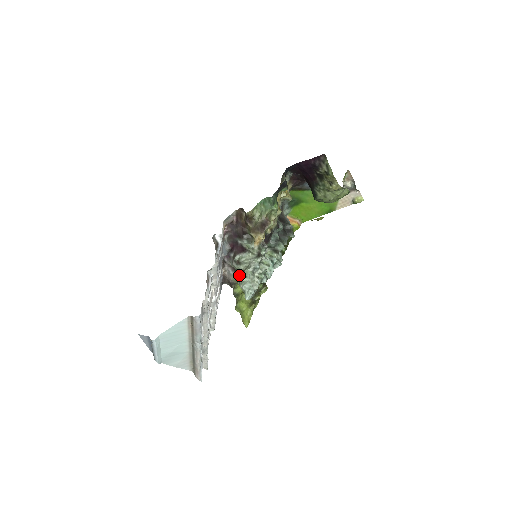
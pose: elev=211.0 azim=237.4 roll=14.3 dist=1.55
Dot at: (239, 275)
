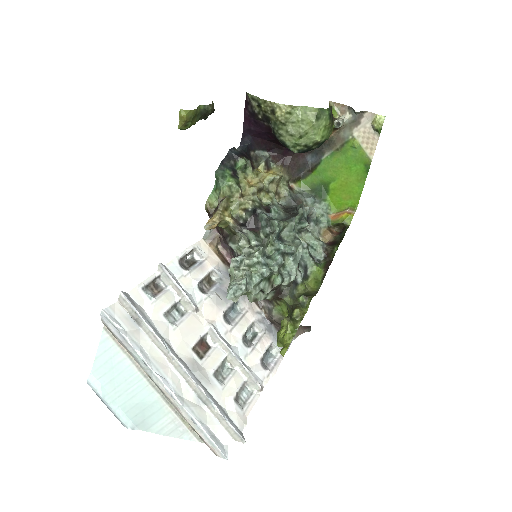
Dot at: occluded
